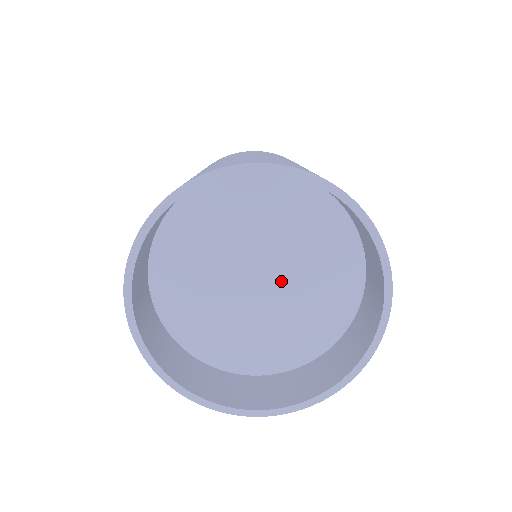
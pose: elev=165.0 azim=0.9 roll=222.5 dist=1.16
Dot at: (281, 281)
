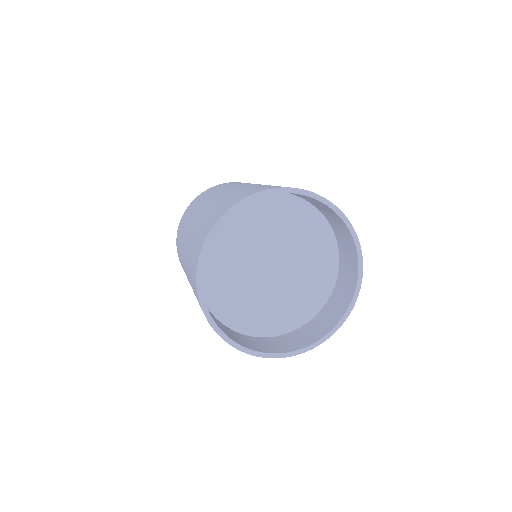
Dot at: (282, 277)
